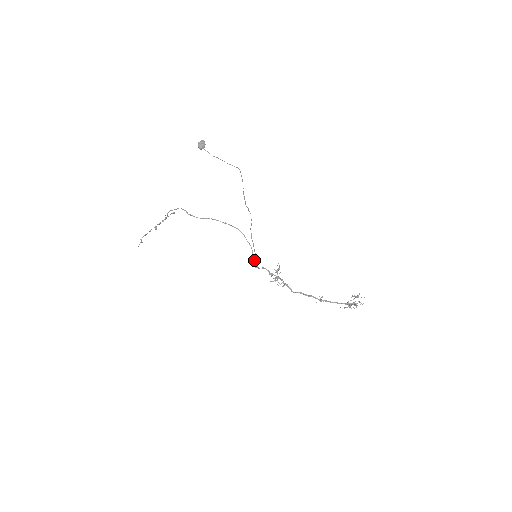
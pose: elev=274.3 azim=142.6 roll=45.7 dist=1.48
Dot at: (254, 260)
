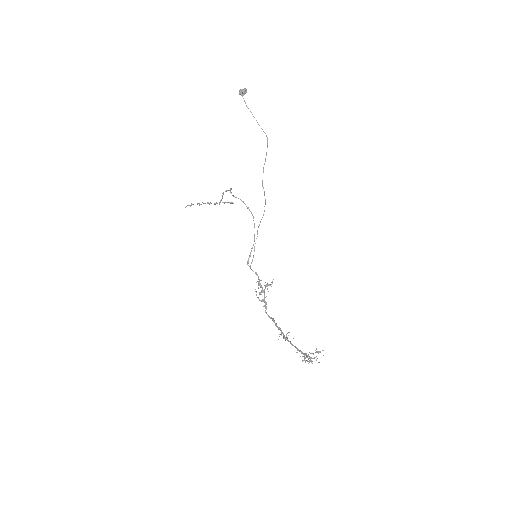
Dot at: (250, 256)
